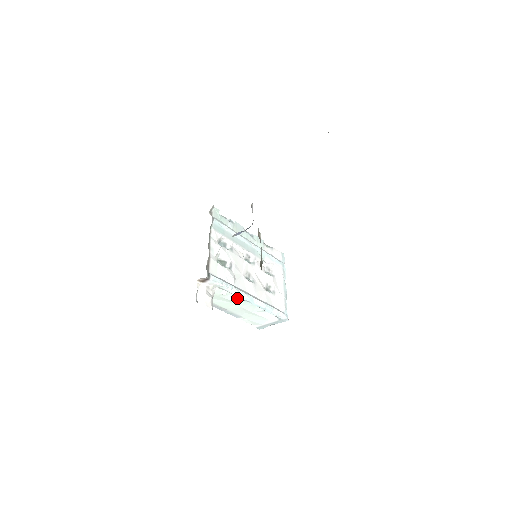
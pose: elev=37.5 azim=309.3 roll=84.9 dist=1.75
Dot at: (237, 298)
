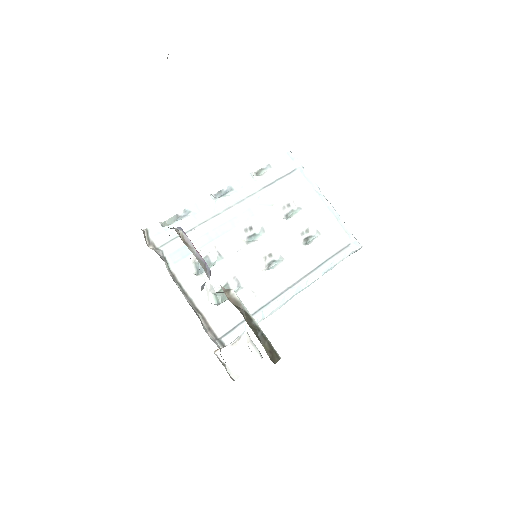
Dot at: occluded
